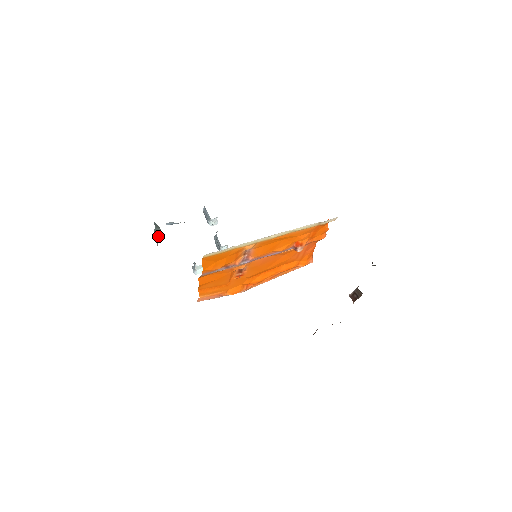
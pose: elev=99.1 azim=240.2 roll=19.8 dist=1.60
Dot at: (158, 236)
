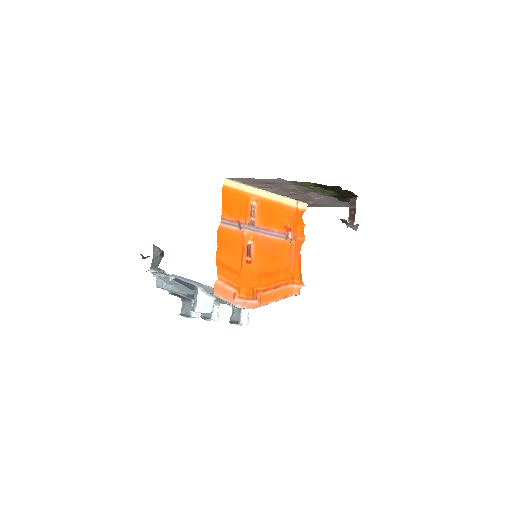
Dot at: (157, 262)
